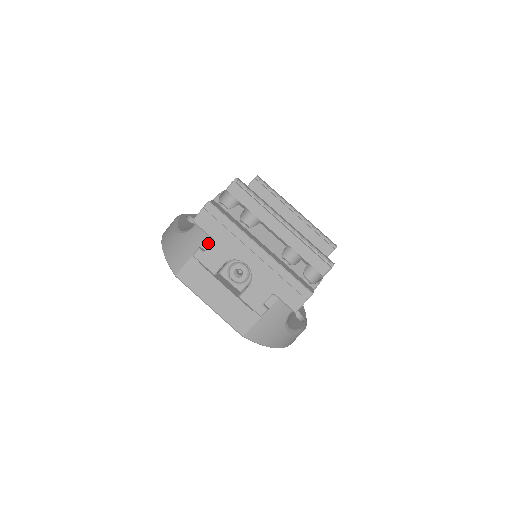
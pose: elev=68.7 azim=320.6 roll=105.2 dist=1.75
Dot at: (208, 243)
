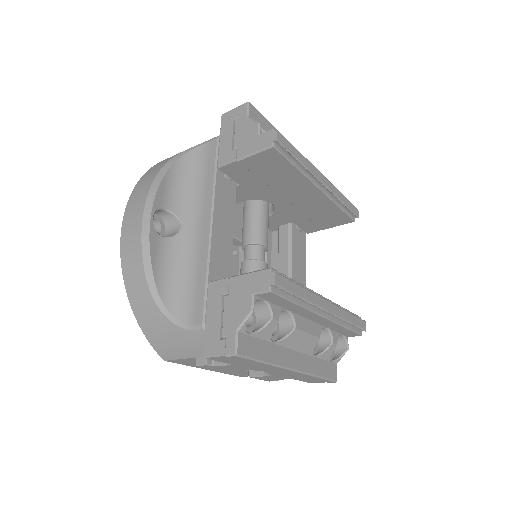
Dot at: occluded
